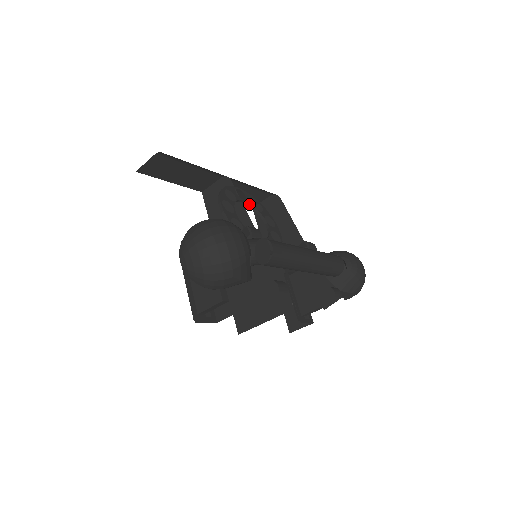
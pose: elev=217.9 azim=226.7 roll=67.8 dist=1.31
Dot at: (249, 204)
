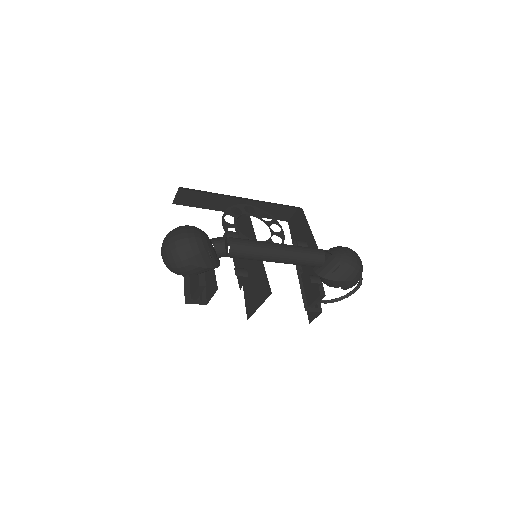
Dot at: (257, 216)
